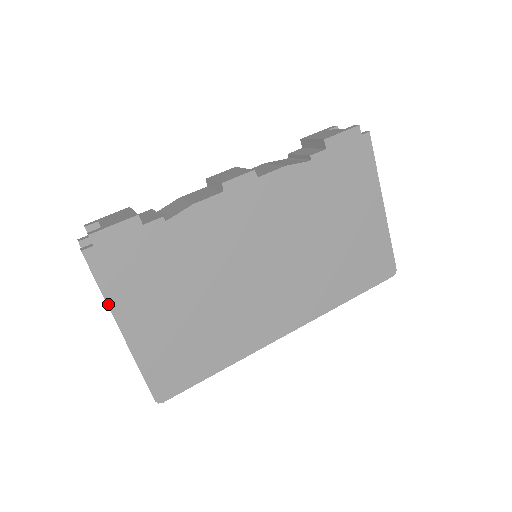
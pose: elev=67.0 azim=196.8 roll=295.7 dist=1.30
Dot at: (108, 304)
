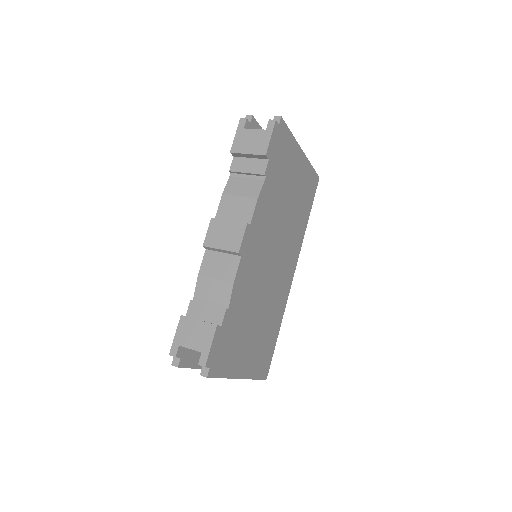
Dot at: (229, 378)
